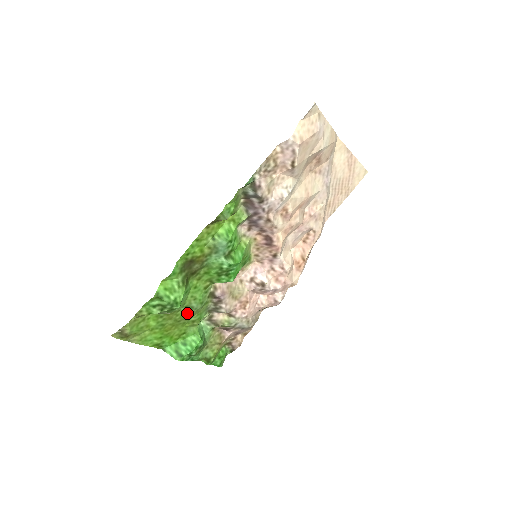
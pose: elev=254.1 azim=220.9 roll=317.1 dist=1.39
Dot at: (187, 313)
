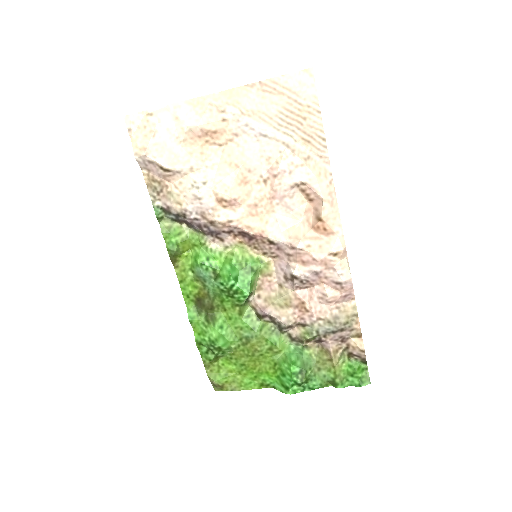
Dot at: (249, 345)
